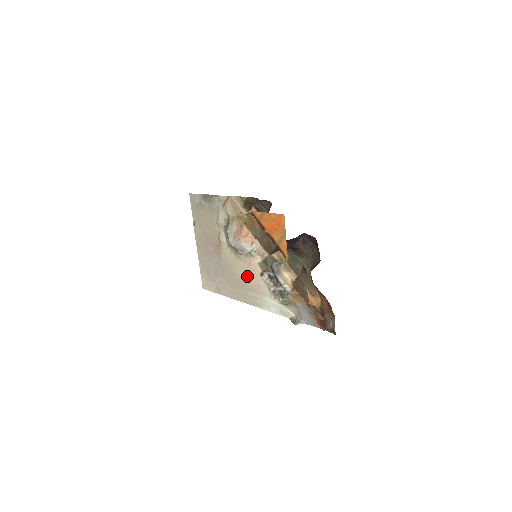
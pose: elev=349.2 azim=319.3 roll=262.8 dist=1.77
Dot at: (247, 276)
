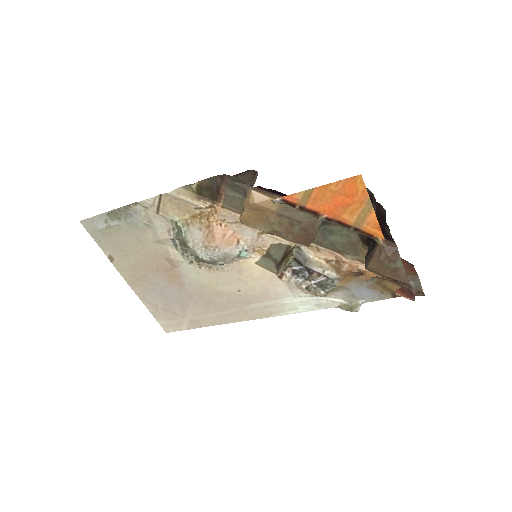
Dot at: (241, 287)
